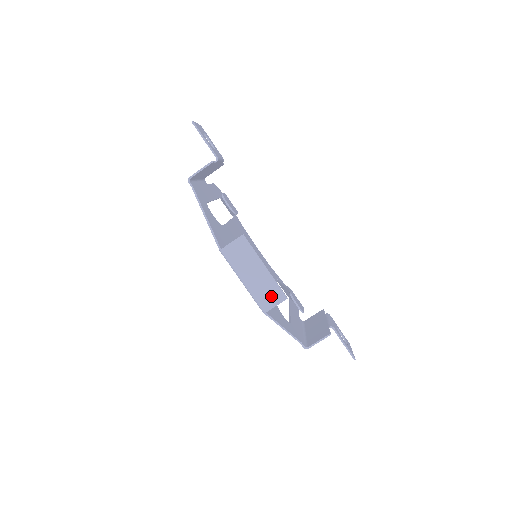
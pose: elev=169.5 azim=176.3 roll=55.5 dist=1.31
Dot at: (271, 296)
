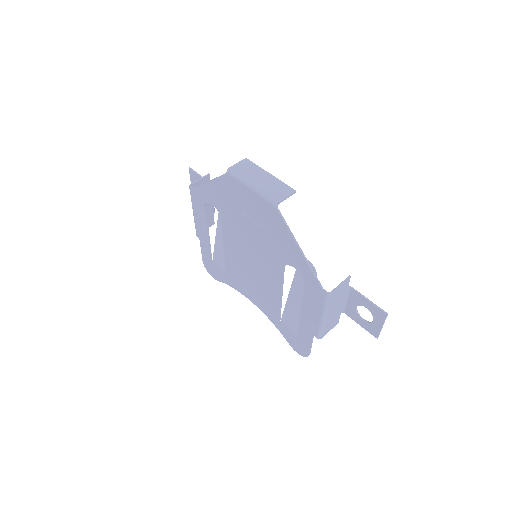
Dot at: (280, 191)
